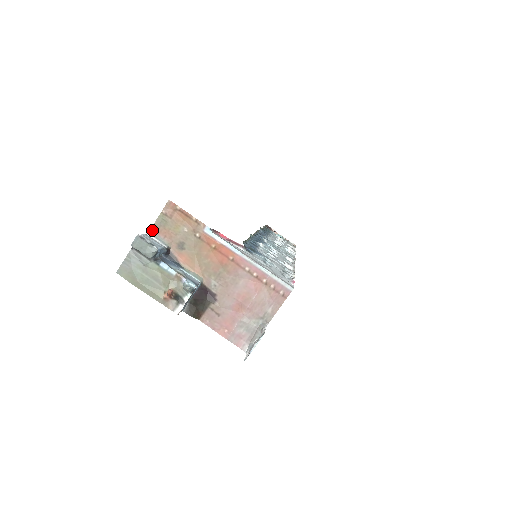
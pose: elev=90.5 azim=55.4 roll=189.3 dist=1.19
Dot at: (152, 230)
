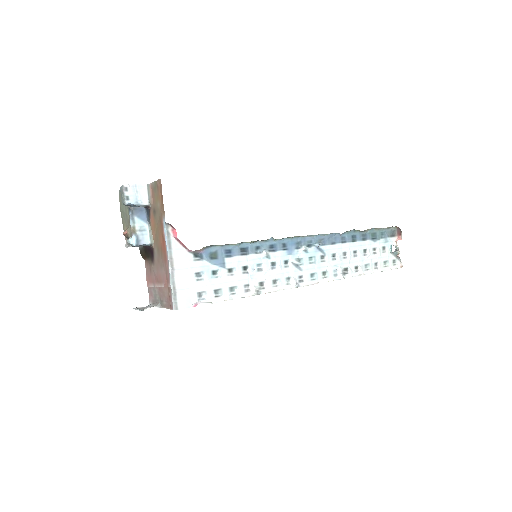
Dot at: (150, 185)
